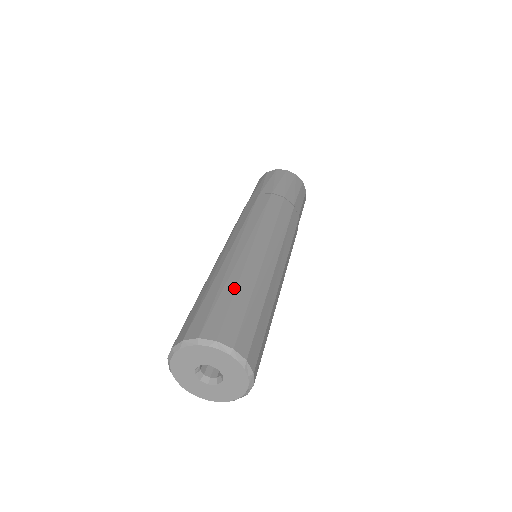
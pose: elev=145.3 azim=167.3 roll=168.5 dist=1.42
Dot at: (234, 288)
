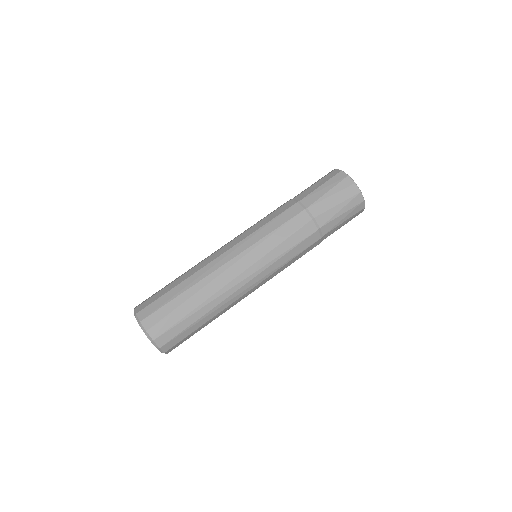
Dot at: (201, 316)
